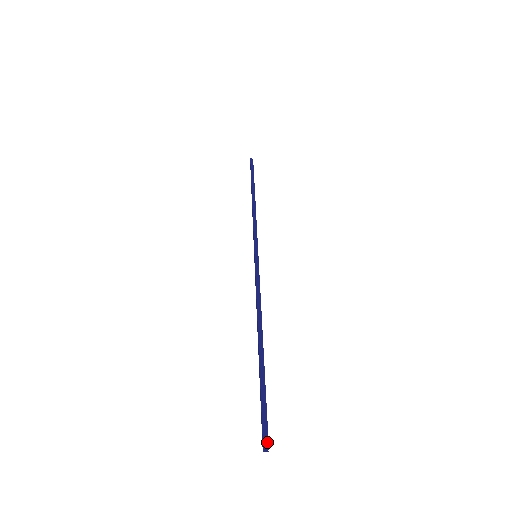
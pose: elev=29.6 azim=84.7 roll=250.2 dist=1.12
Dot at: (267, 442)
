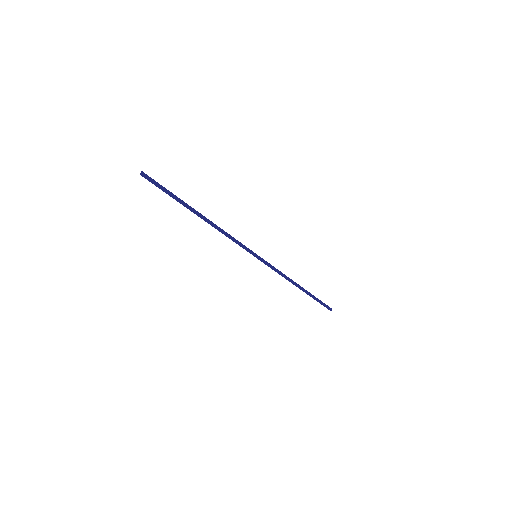
Dot at: (145, 174)
